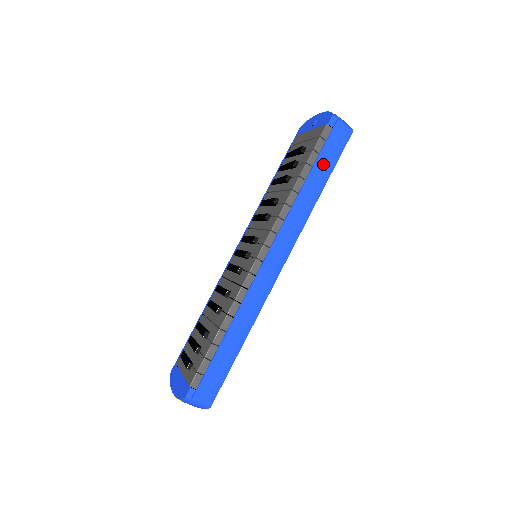
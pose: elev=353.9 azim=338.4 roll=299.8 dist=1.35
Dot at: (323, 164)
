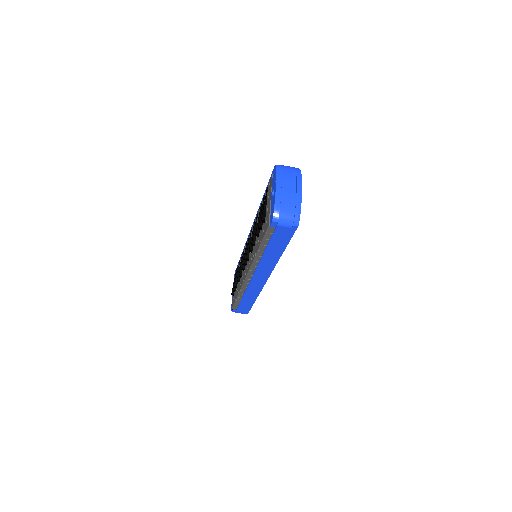
Dot at: (275, 245)
